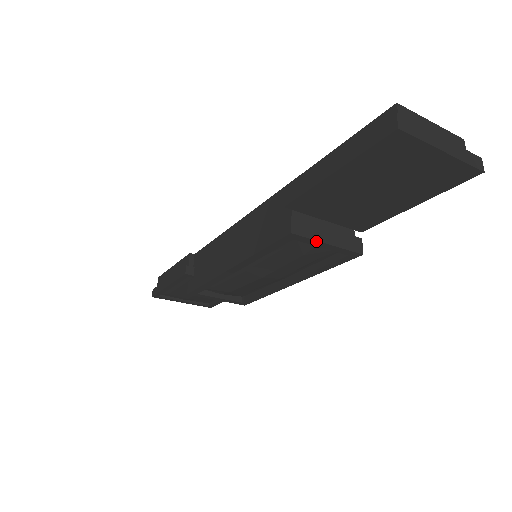
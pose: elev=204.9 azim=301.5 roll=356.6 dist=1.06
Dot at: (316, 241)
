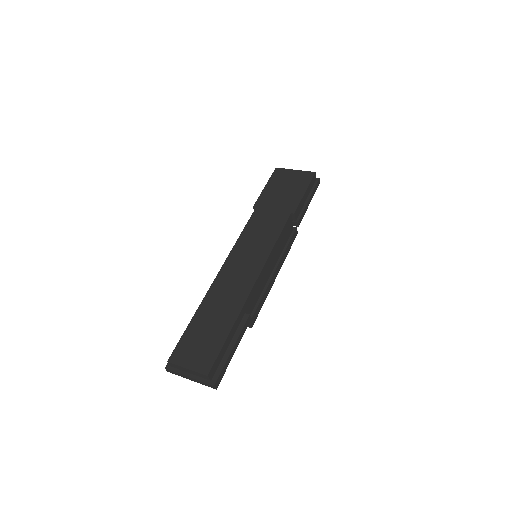
Dot at: occluded
